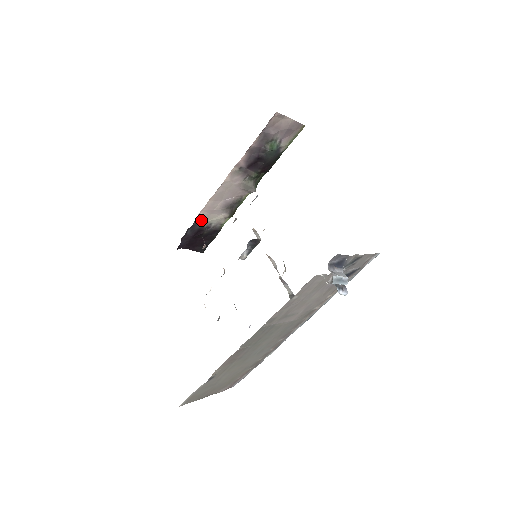
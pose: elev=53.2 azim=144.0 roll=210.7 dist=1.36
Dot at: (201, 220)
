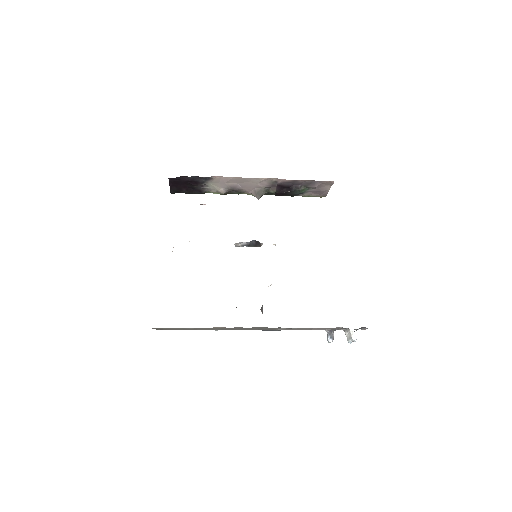
Dot at: (210, 179)
